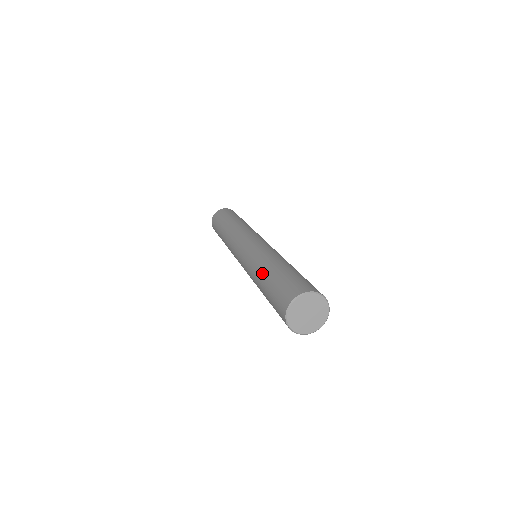
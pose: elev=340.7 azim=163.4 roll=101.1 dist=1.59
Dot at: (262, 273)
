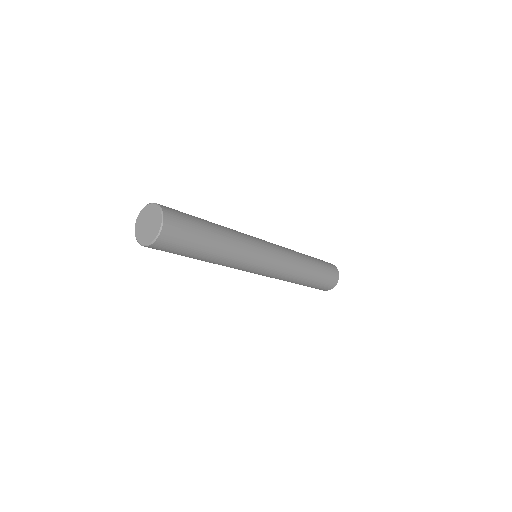
Dot at: occluded
